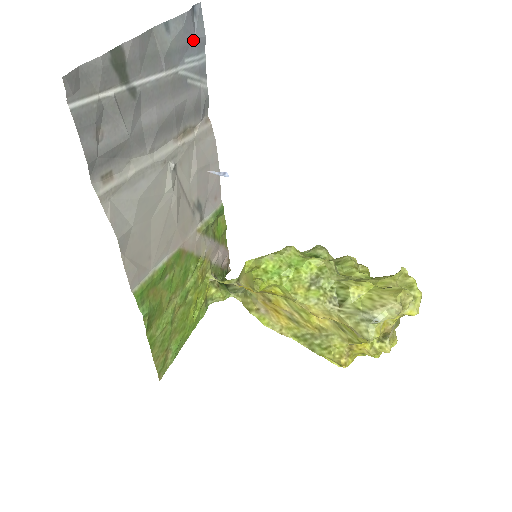
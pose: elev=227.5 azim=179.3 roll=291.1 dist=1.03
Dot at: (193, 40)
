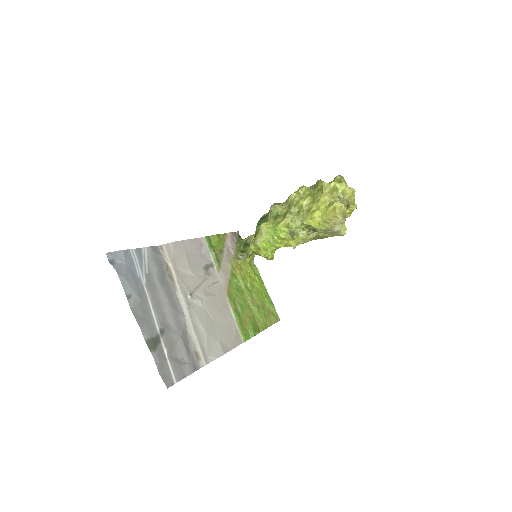
Dot at: (128, 266)
